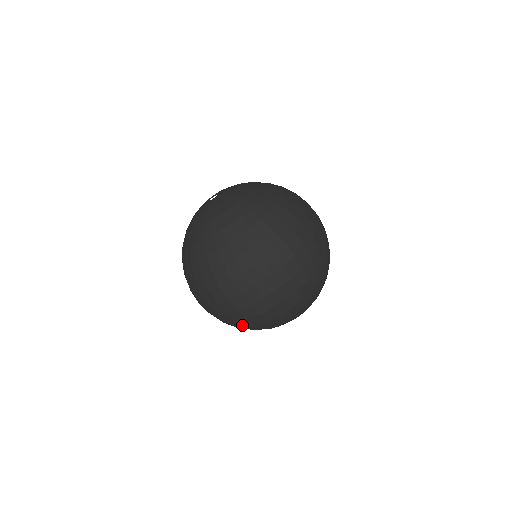
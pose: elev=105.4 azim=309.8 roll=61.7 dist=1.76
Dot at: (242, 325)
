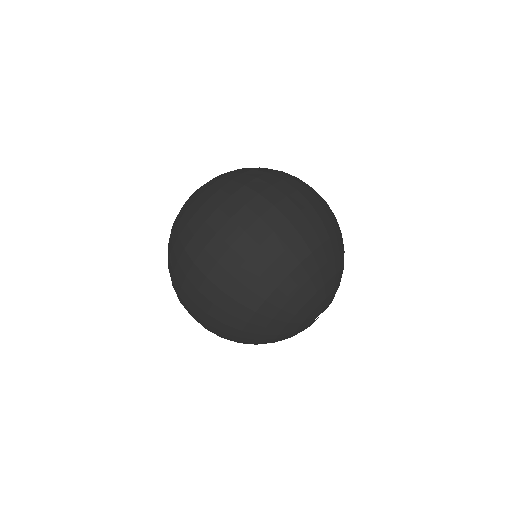
Dot at: (237, 321)
